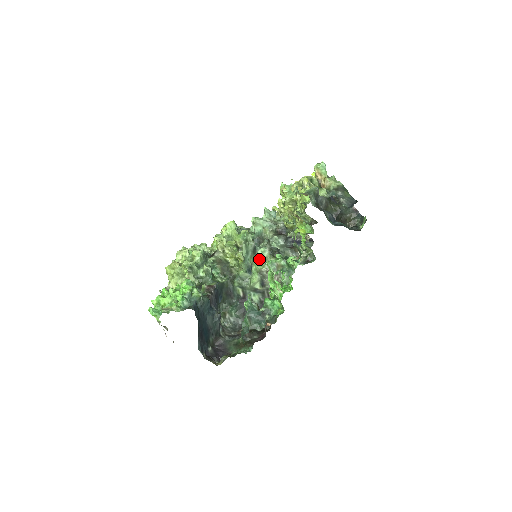
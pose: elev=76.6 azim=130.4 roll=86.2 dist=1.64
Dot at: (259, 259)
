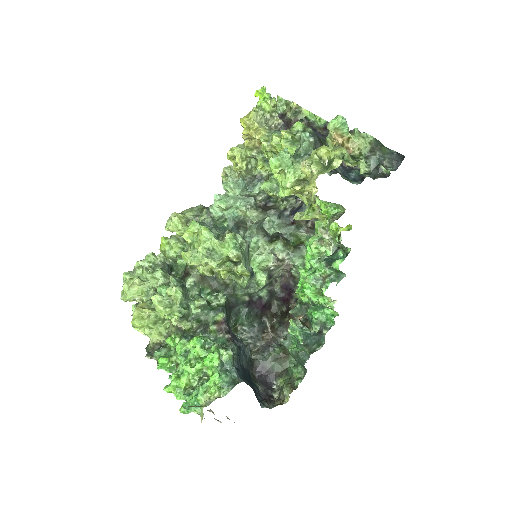
Dot at: (254, 253)
